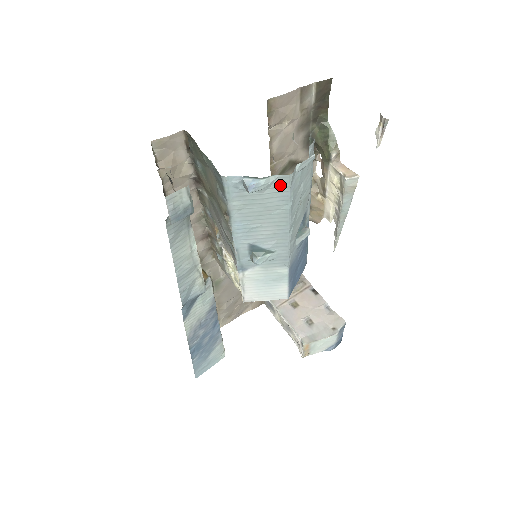
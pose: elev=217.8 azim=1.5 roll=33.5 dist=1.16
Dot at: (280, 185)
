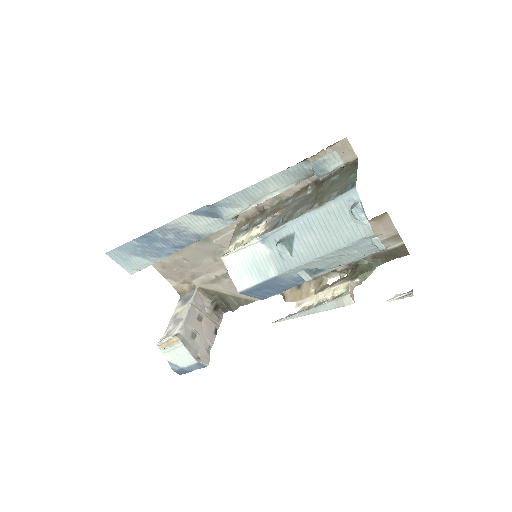
Dot at: (362, 230)
